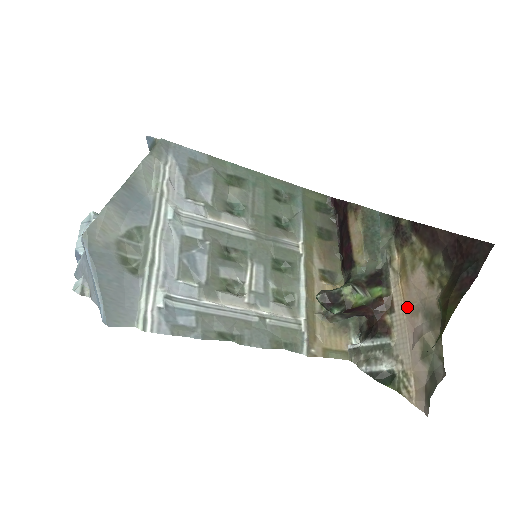
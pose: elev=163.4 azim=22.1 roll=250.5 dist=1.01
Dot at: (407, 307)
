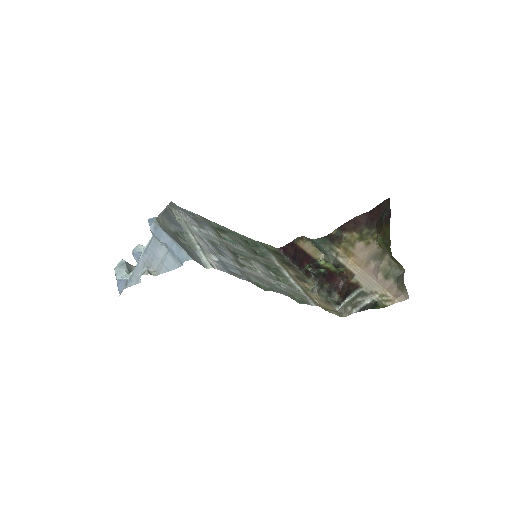
Dot at: (361, 266)
